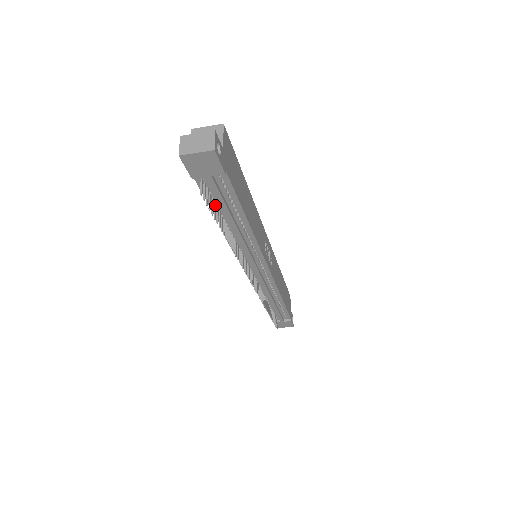
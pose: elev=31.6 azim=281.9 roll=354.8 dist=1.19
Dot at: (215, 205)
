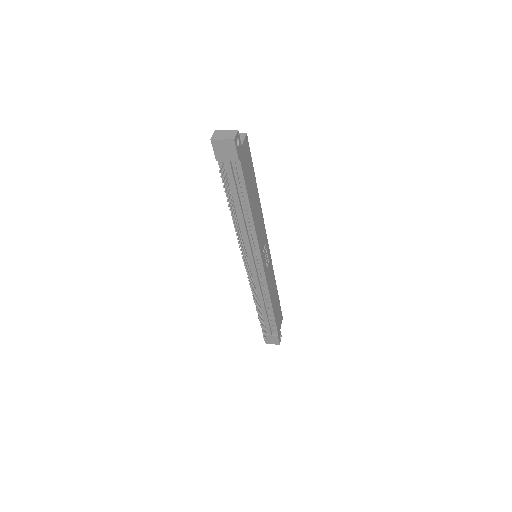
Dot at: (229, 189)
